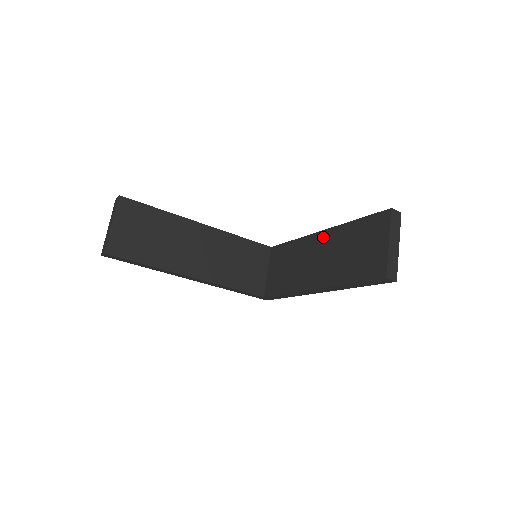
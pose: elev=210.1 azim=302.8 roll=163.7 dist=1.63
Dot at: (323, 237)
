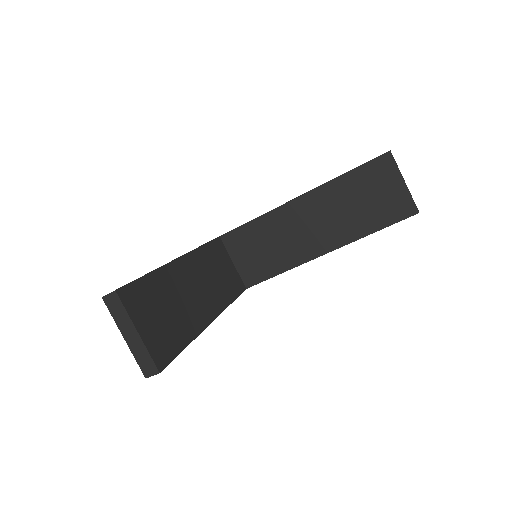
Dot at: (306, 202)
